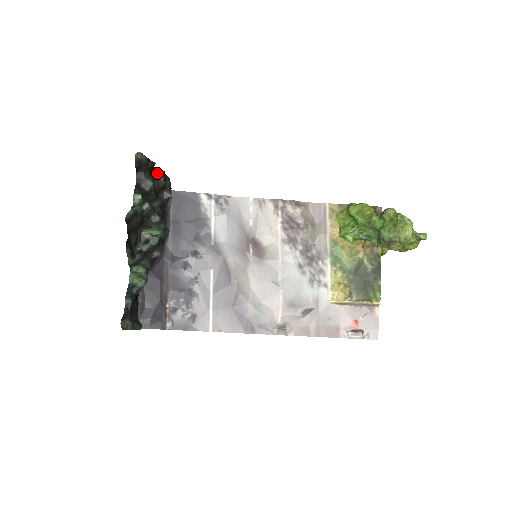
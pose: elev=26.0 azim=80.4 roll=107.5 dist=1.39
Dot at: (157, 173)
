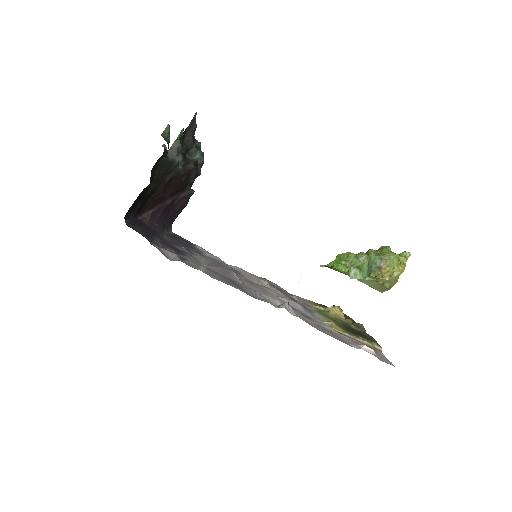
Dot at: occluded
